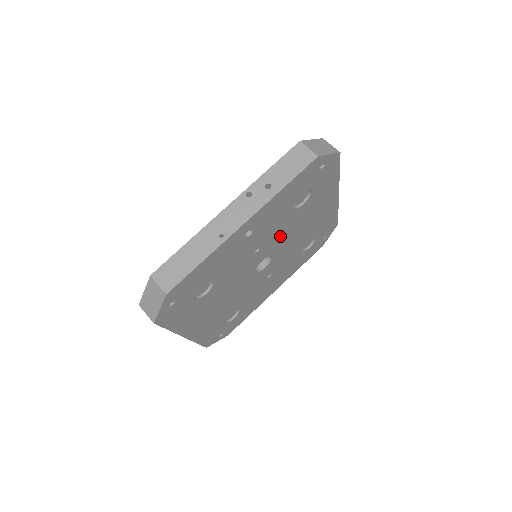
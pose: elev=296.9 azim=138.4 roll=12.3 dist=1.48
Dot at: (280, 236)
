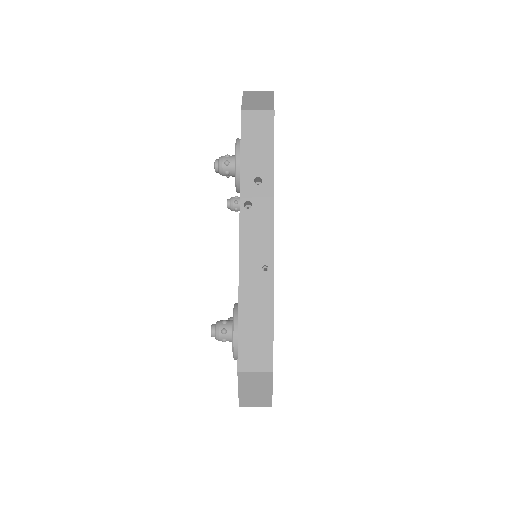
Dot at: occluded
